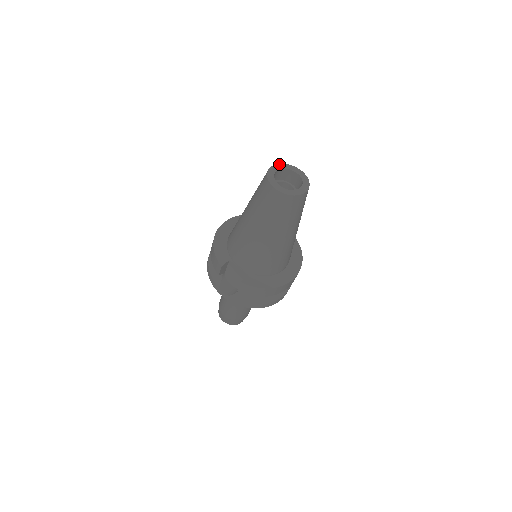
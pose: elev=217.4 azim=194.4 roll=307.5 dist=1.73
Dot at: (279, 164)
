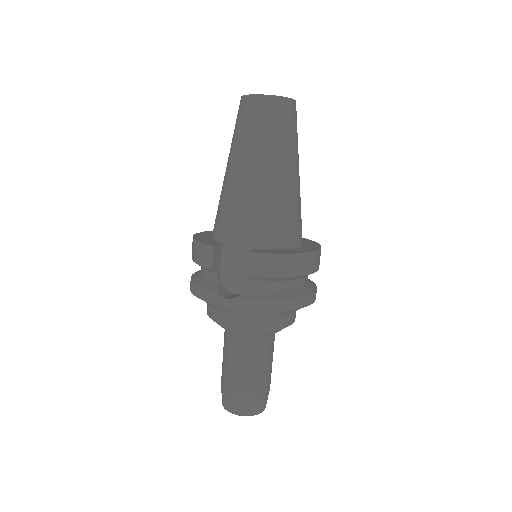
Dot at: occluded
